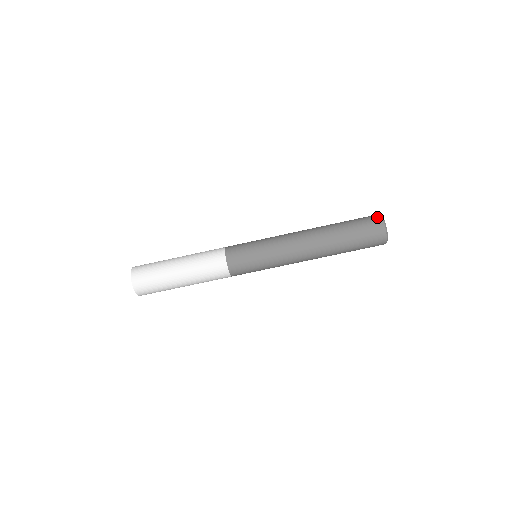
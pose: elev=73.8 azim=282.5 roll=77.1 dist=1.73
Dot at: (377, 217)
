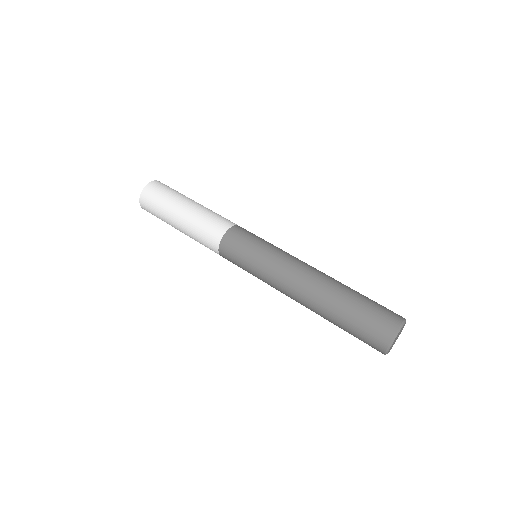
Dot at: occluded
